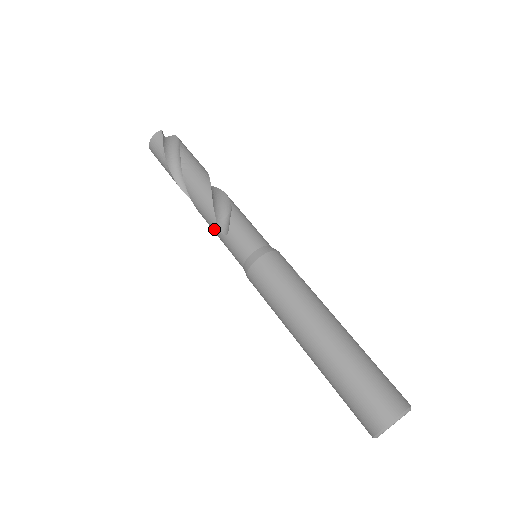
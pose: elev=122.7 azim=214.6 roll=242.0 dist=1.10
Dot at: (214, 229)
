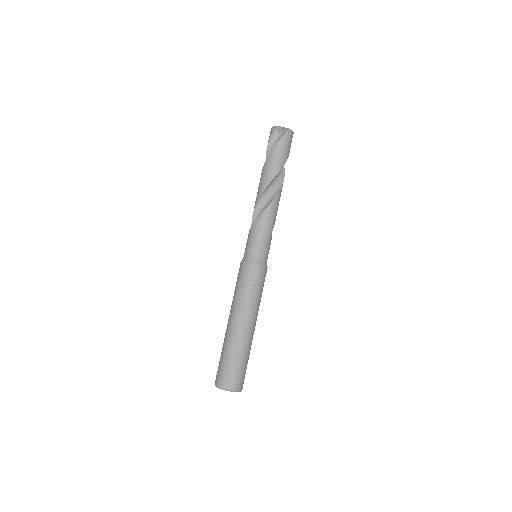
Dot at: occluded
